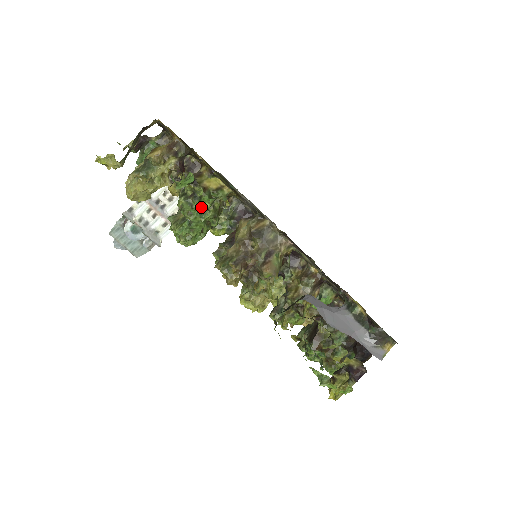
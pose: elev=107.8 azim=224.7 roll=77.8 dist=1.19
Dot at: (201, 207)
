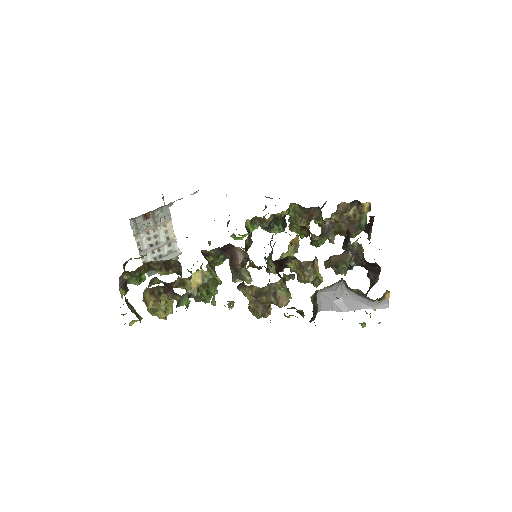
Dot at: (206, 294)
